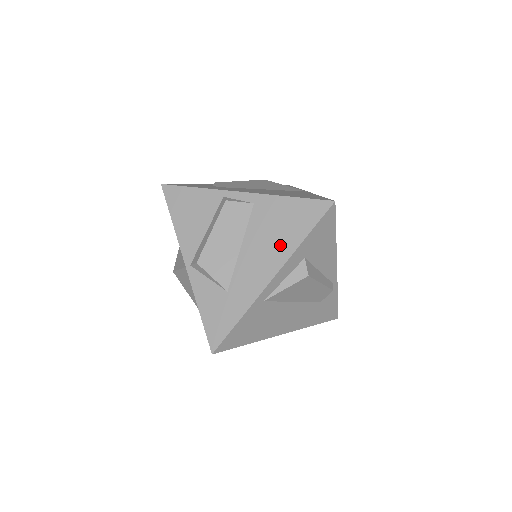
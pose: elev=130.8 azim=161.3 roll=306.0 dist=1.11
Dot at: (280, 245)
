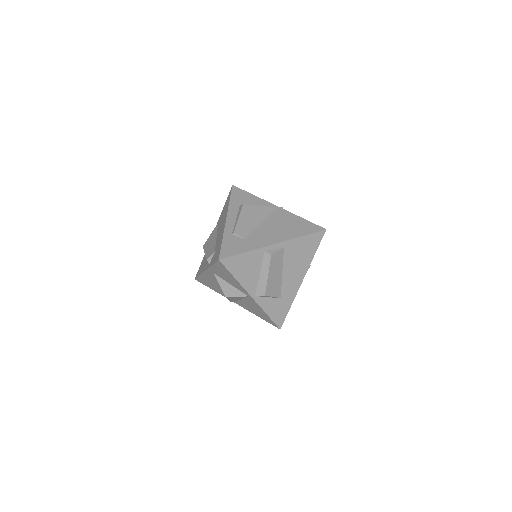
Dot at: (303, 263)
